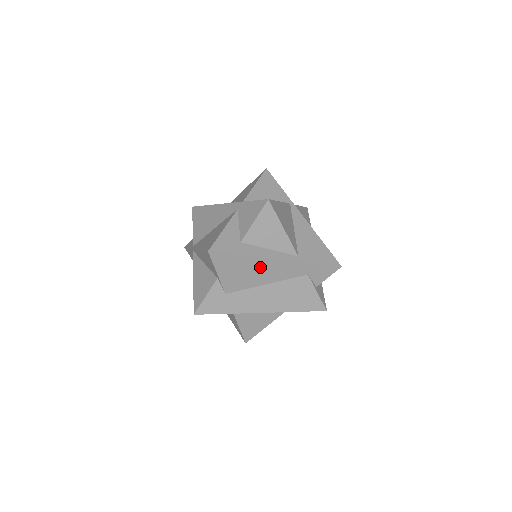
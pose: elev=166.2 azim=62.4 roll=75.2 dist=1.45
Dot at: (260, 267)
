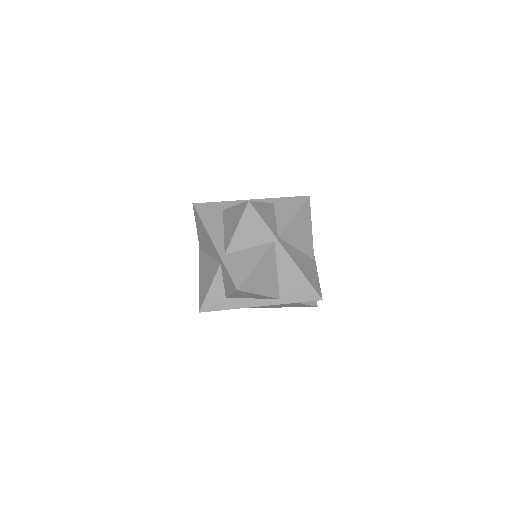
Dot at: occluded
